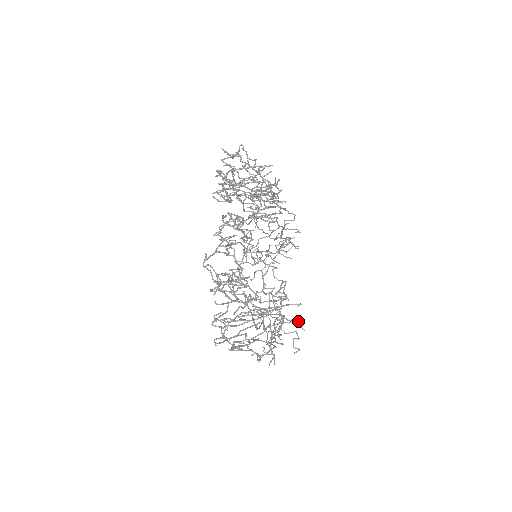
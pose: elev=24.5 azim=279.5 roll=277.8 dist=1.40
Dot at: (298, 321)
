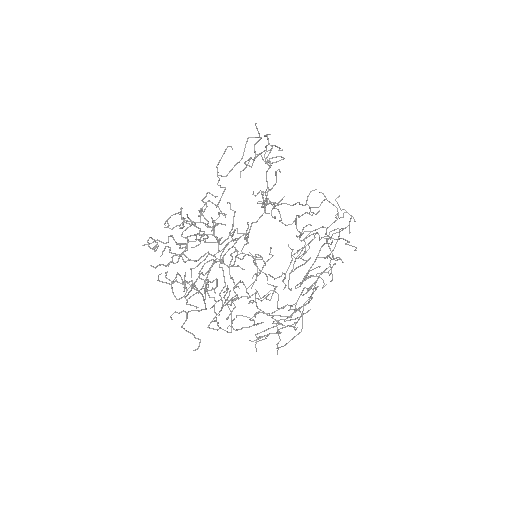
Dot at: occluded
